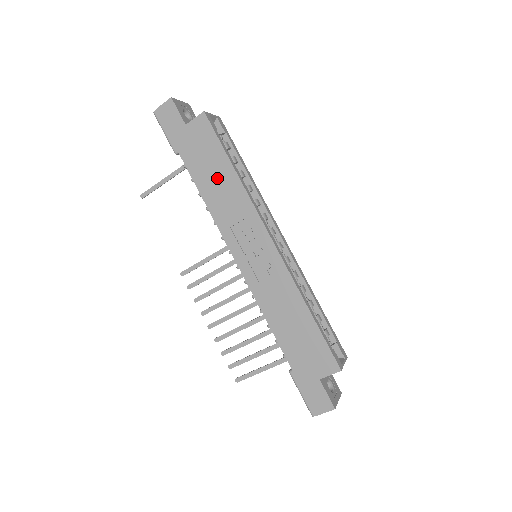
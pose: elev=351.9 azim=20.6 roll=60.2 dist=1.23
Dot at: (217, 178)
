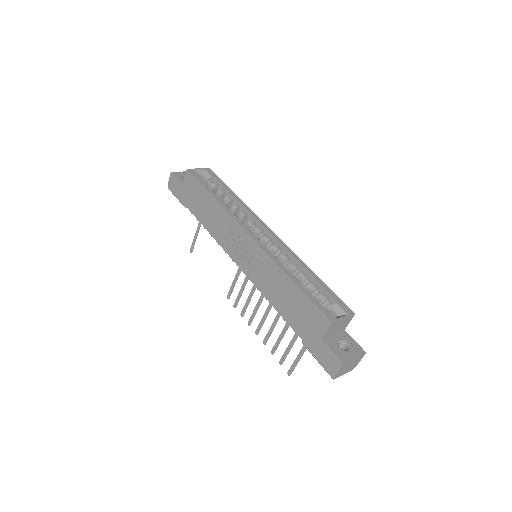
Dot at: (207, 209)
